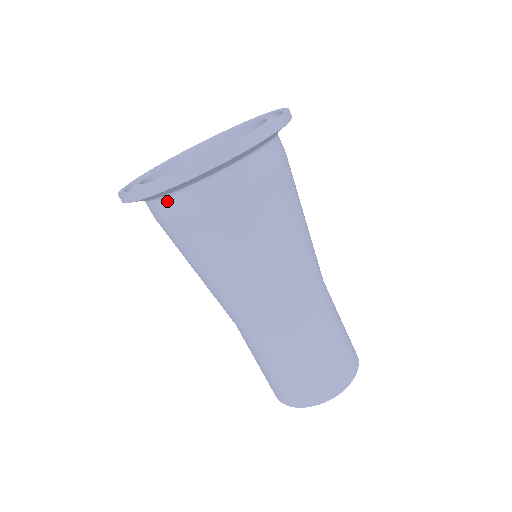
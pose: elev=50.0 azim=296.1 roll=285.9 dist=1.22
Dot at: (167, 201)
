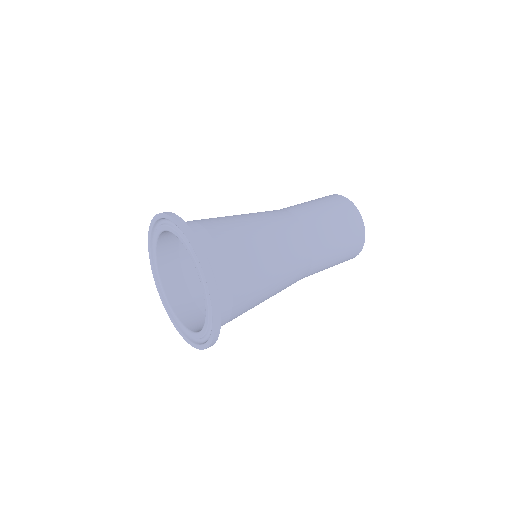
Dot at: occluded
